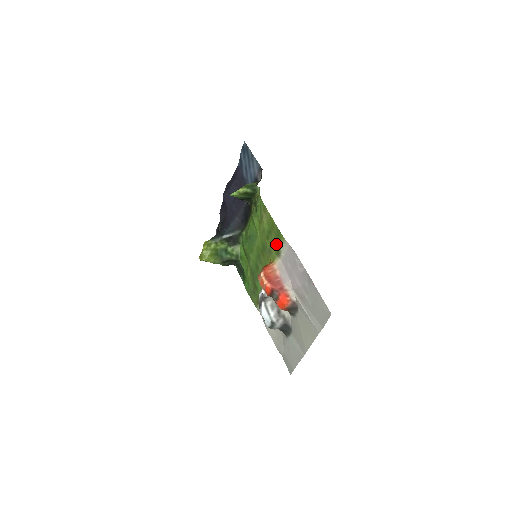
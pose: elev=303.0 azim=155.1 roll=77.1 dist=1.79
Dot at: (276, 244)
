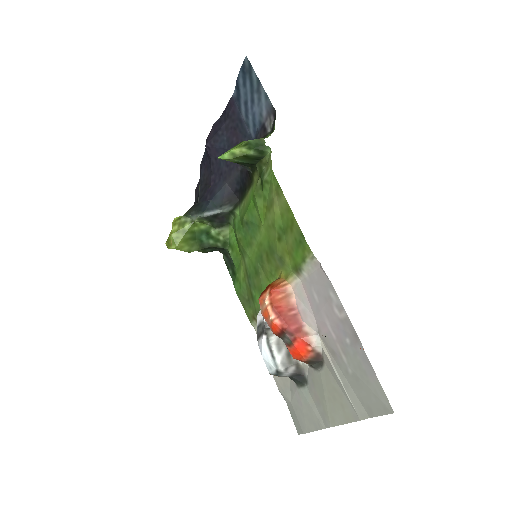
Dot at: (294, 255)
